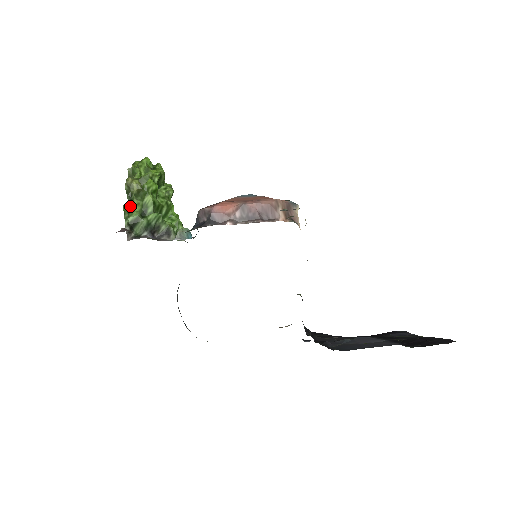
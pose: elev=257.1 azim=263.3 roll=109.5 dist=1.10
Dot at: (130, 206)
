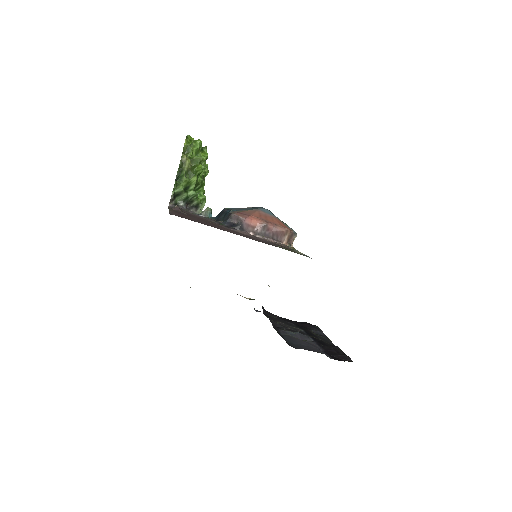
Dot at: (179, 179)
